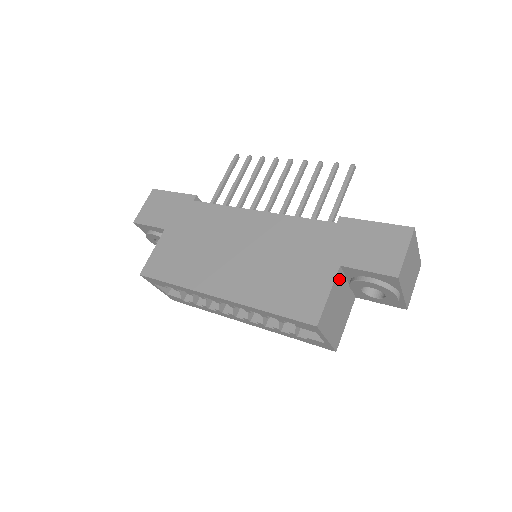
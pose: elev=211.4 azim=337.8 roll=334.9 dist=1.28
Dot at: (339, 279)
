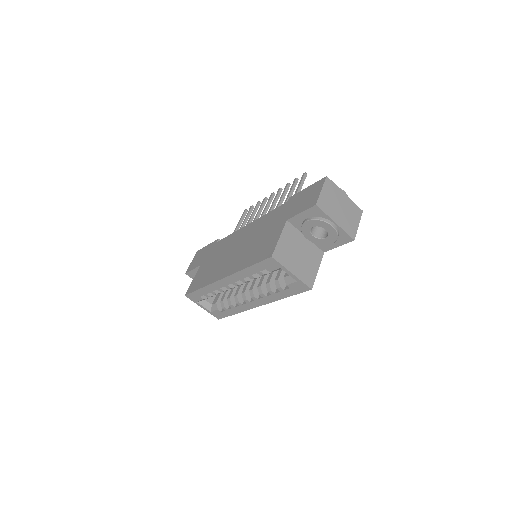
Dot at: (290, 230)
